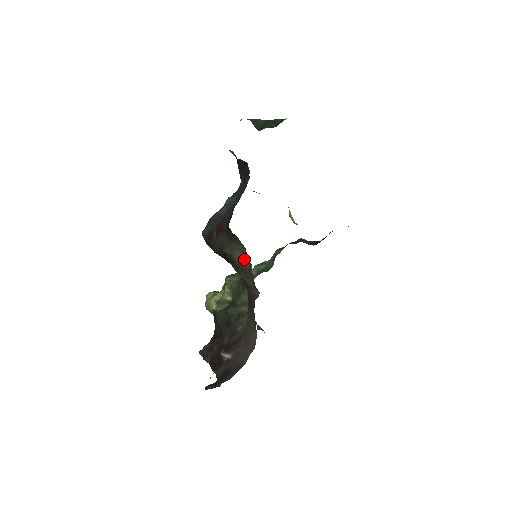
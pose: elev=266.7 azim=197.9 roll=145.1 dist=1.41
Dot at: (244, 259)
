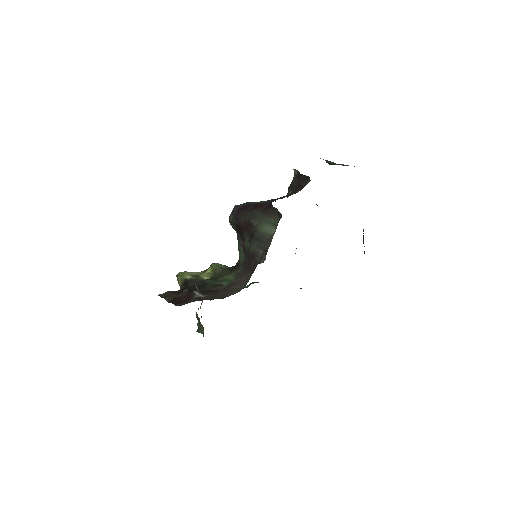
Dot at: (269, 231)
